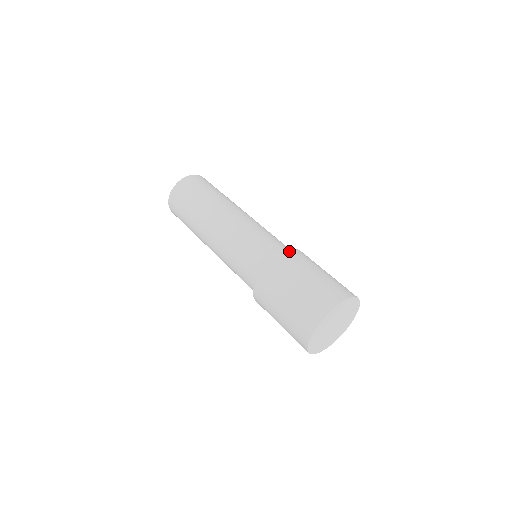
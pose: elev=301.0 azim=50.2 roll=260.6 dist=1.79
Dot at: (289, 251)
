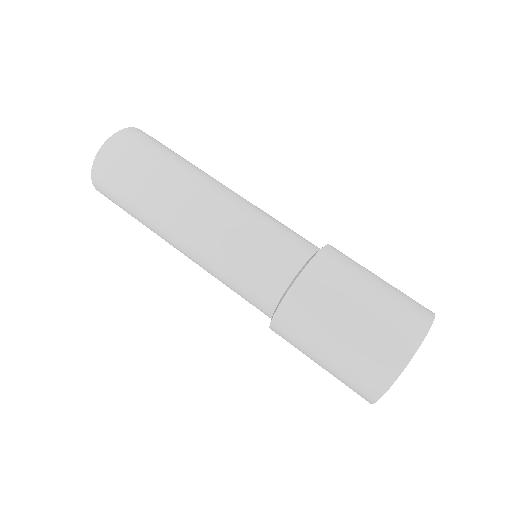
Dot at: (307, 270)
